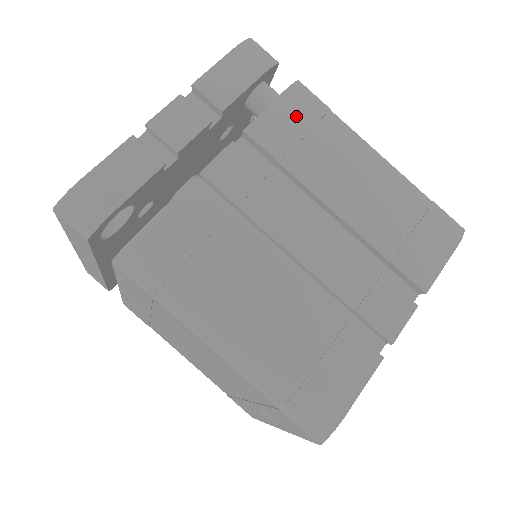
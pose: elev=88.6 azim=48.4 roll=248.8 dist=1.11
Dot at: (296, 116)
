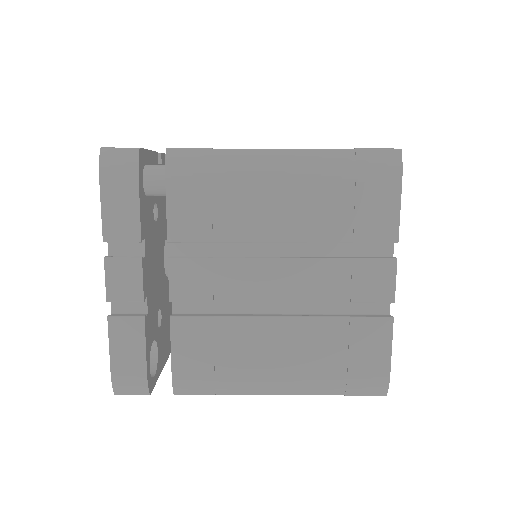
Dot at: (192, 191)
